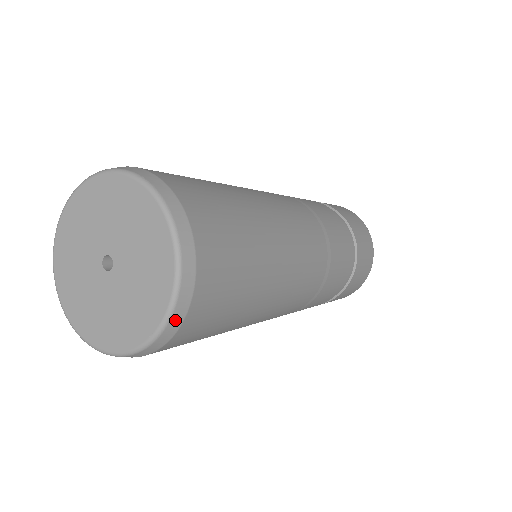
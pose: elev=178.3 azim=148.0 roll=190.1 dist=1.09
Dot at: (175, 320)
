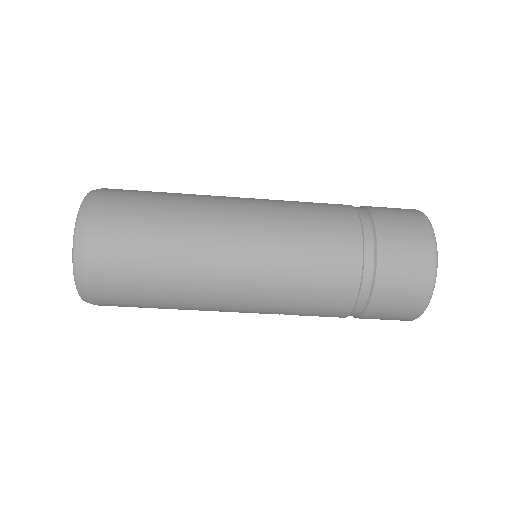
Dot at: (83, 212)
